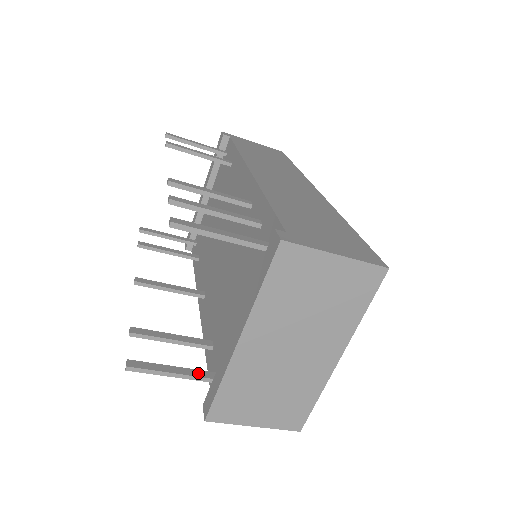
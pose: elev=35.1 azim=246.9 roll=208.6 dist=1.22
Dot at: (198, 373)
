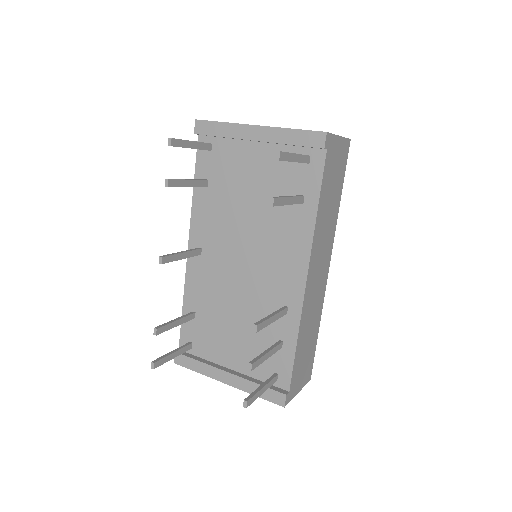
Dot at: (184, 350)
